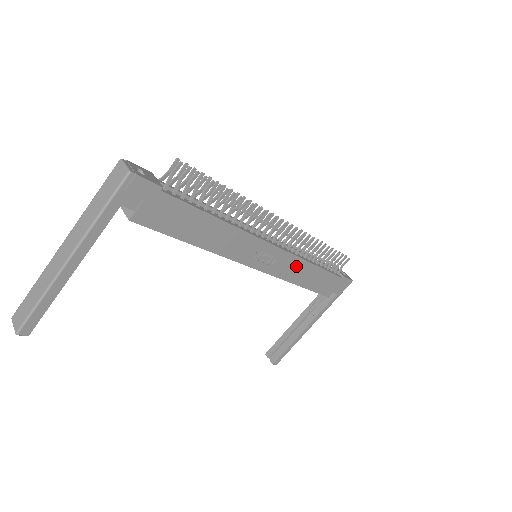
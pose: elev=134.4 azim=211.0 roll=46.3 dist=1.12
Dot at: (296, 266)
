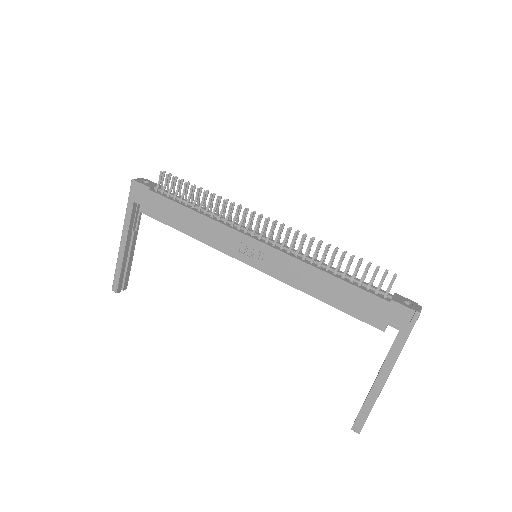
Dot at: (298, 269)
